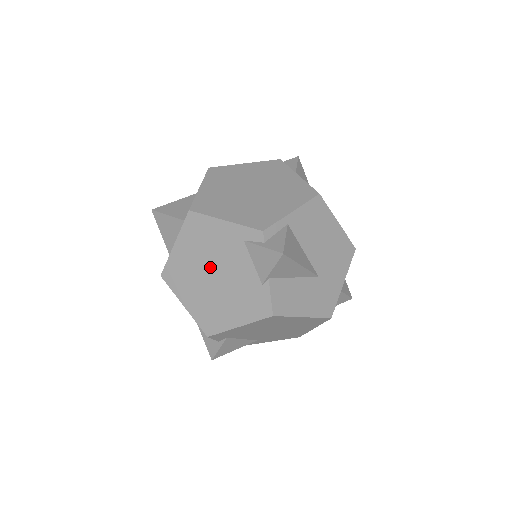
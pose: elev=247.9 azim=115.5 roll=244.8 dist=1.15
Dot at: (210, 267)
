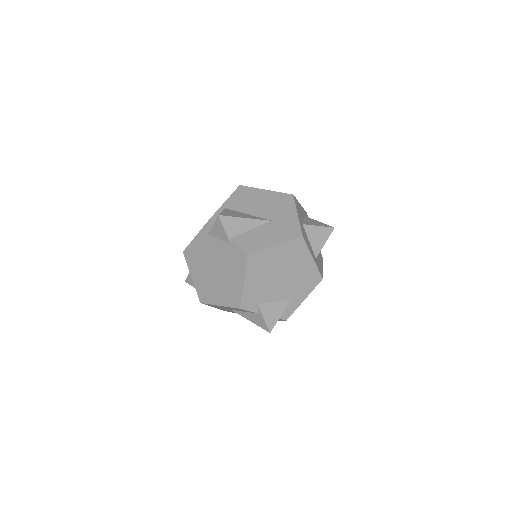
Dot at: (210, 267)
